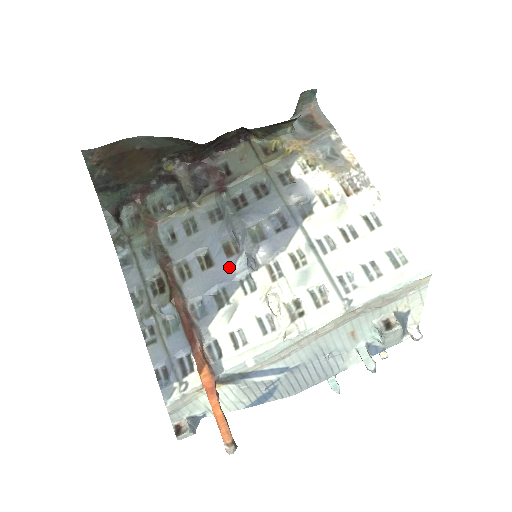
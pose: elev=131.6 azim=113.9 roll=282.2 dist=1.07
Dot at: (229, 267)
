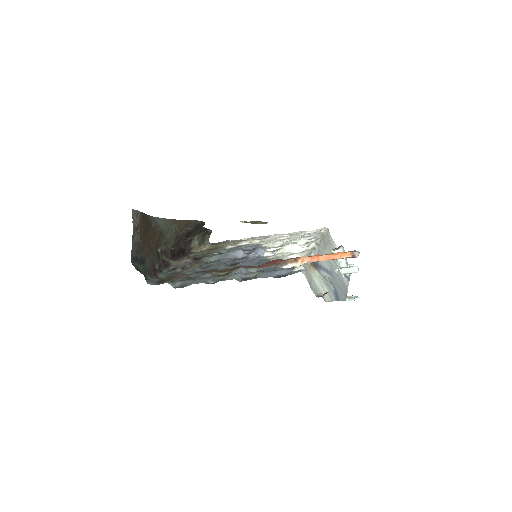
Dot at: (250, 259)
